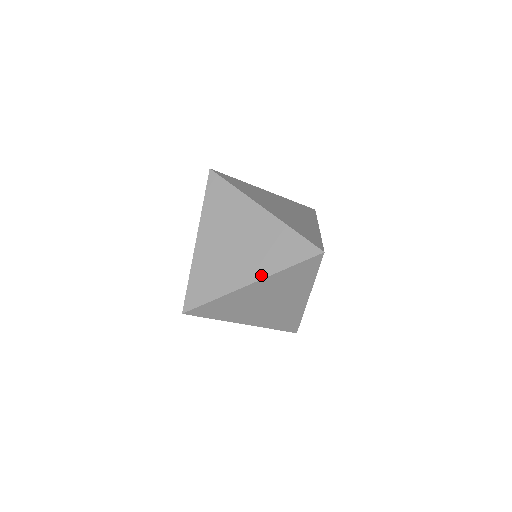
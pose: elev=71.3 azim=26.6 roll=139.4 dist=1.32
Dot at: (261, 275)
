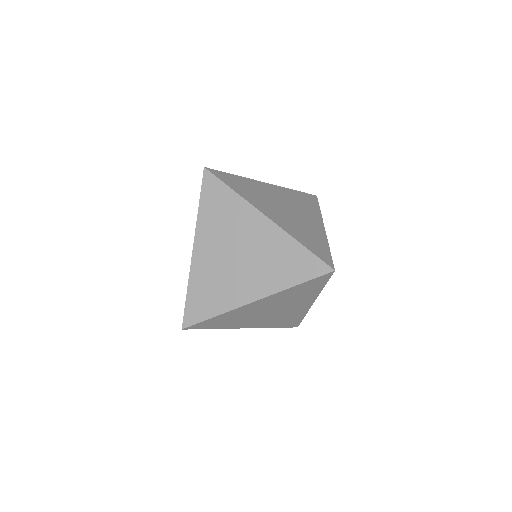
Dot at: (266, 292)
